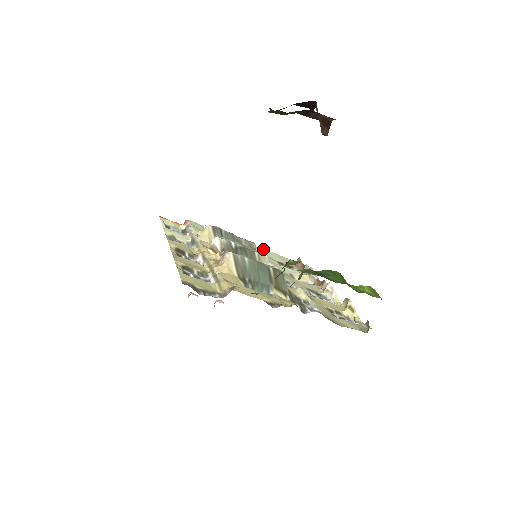
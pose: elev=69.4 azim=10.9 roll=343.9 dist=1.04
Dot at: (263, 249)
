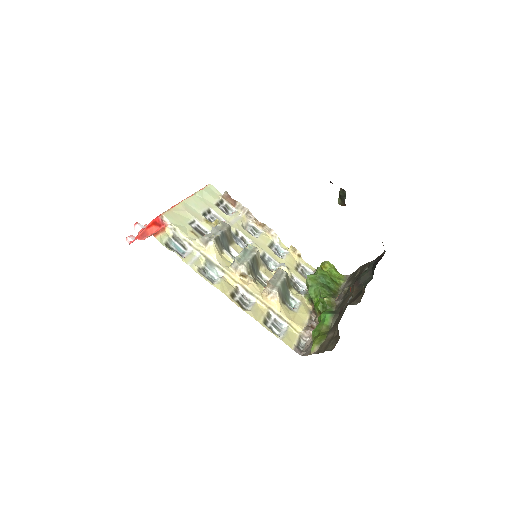
Dot at: (199, 194)
